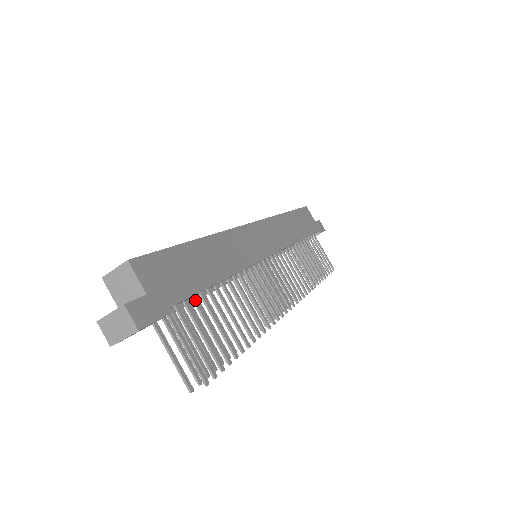
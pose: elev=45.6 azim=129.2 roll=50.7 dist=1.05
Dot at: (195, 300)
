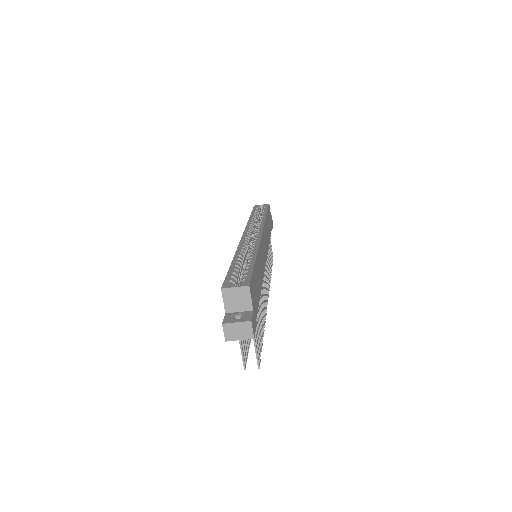
Dot at: occluded
